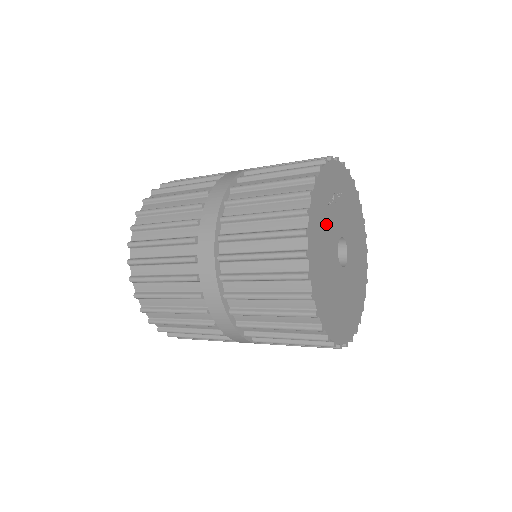
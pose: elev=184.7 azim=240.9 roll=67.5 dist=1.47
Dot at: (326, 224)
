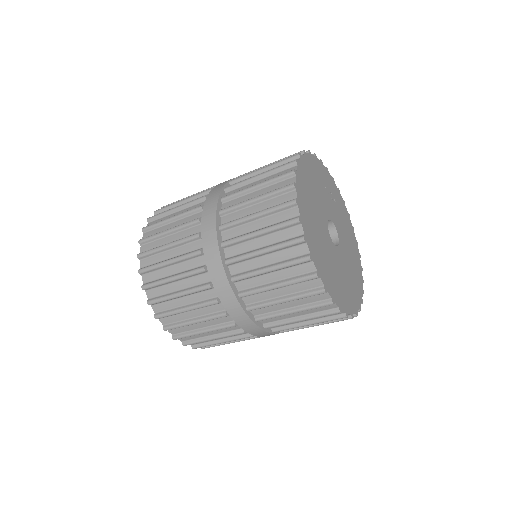
Dot at: (319, 188)
